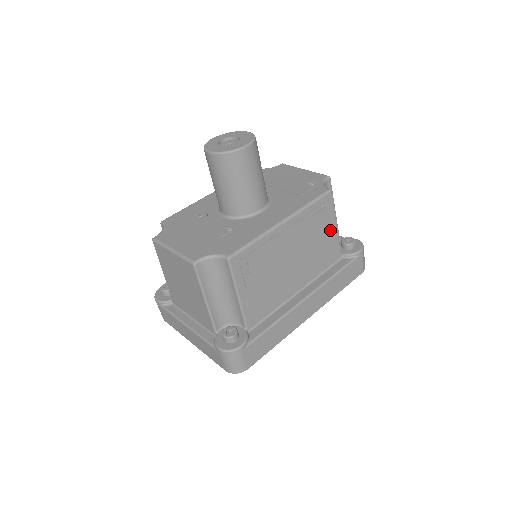
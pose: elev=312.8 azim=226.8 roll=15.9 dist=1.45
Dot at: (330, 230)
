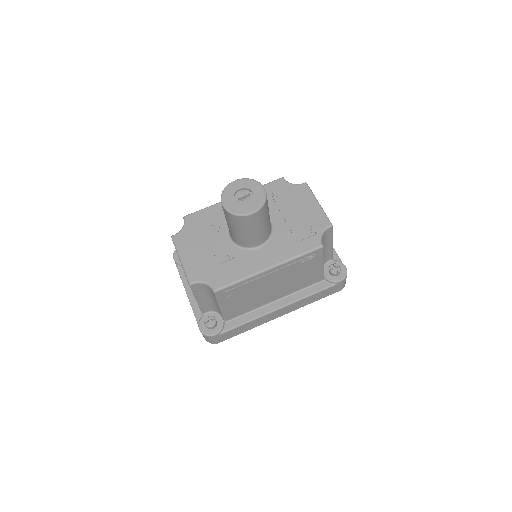
Dot at: (316, 268)
